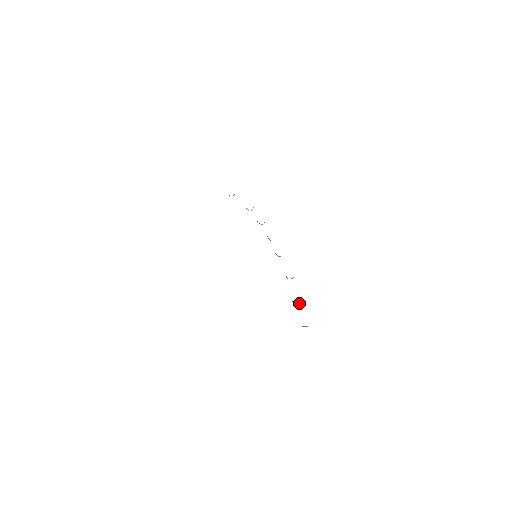
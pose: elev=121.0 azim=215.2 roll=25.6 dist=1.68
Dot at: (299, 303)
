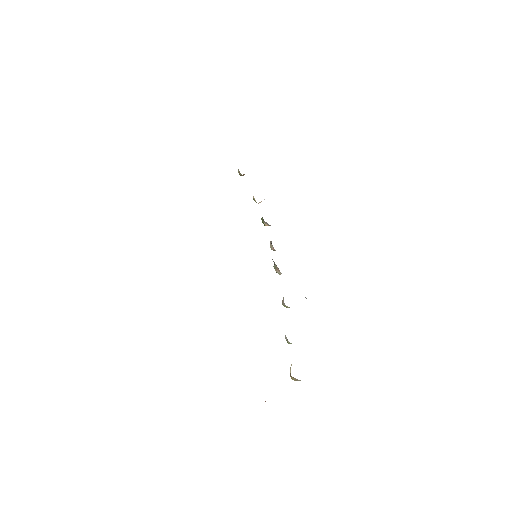
Dot at: occluded
